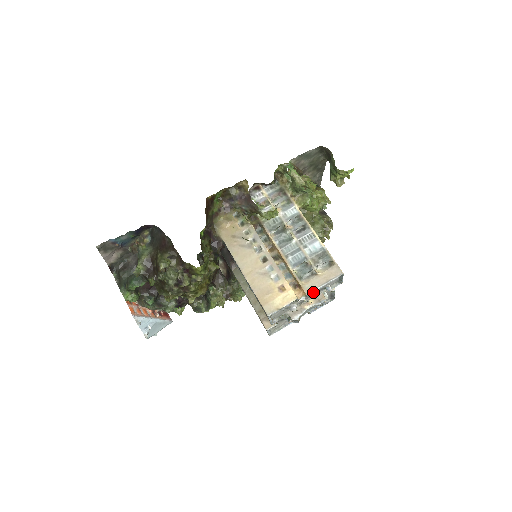
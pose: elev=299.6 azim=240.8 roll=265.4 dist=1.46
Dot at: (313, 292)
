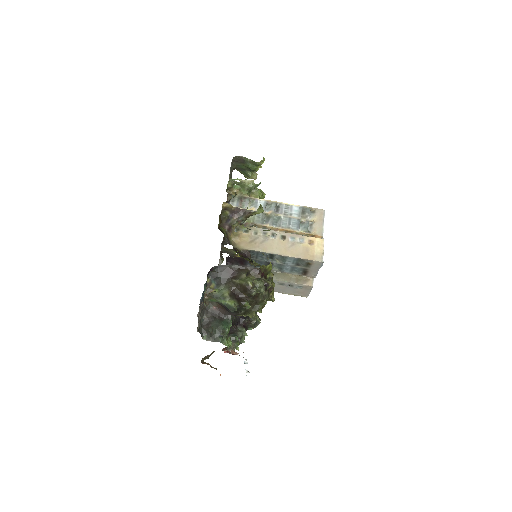
Dot at: occluded
